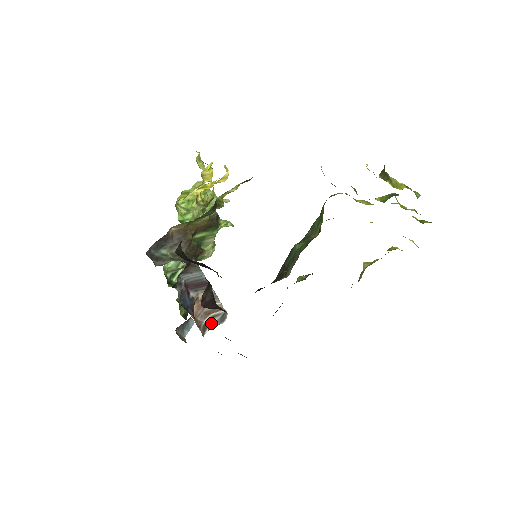
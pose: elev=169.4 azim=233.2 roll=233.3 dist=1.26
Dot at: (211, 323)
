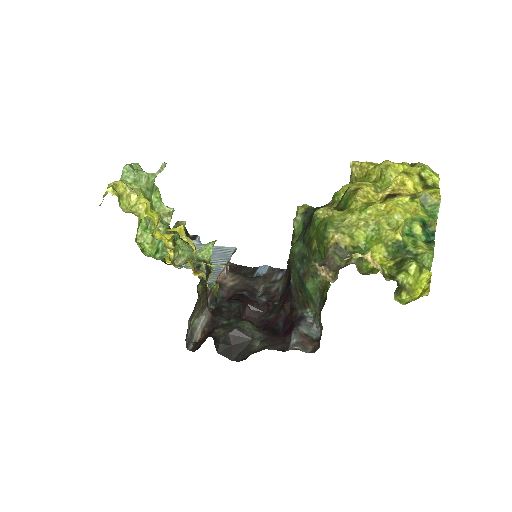
Dot at: (228, 262)
